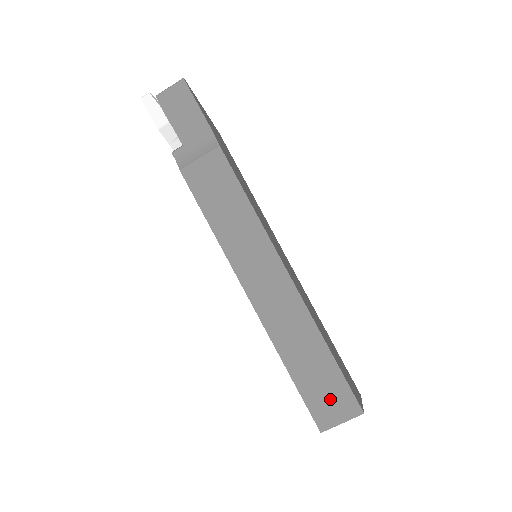
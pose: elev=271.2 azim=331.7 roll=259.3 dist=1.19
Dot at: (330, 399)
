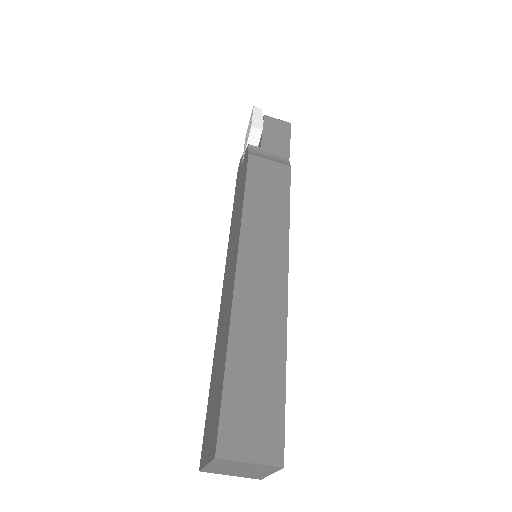
Dot at: (254, 421)
